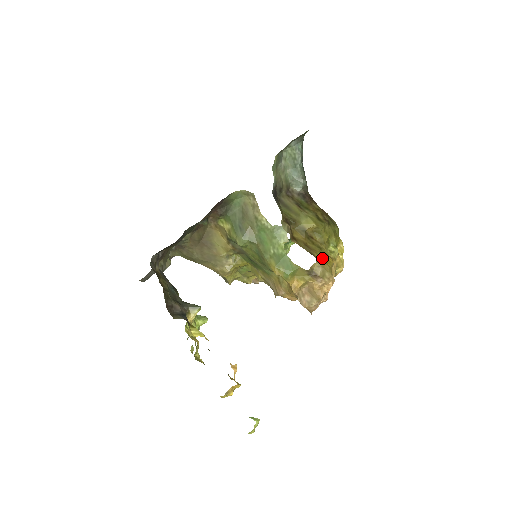
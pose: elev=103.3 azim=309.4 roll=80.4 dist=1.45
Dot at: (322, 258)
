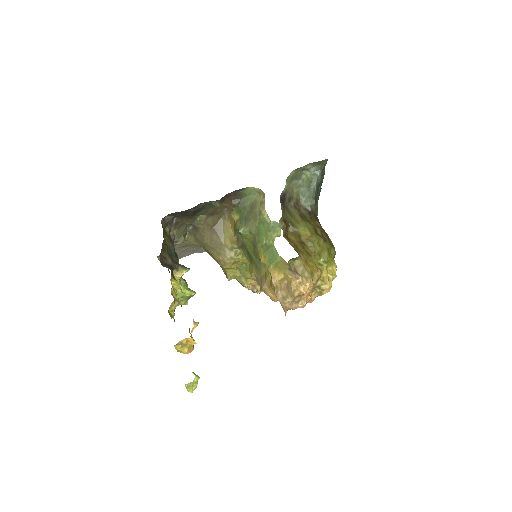
Dot at: (306, 260)
